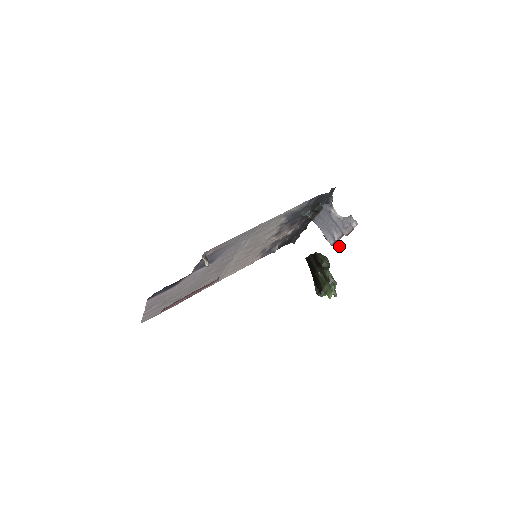
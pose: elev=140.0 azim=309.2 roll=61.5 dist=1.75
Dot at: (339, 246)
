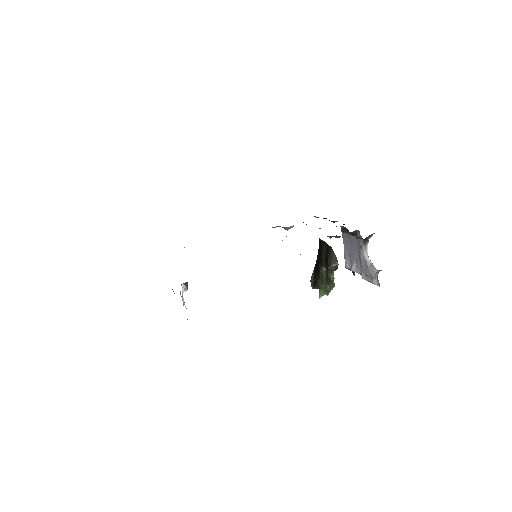
Dot at: occluded
